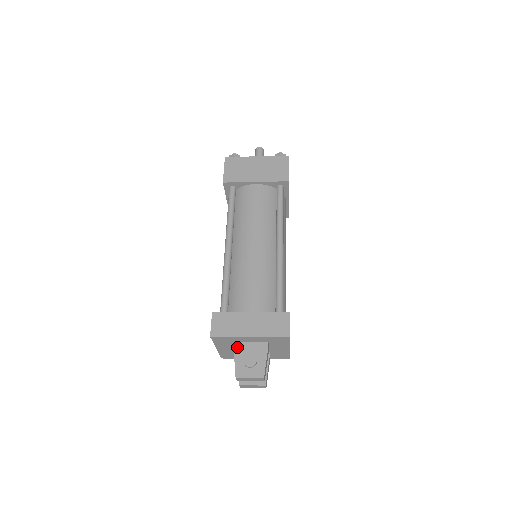
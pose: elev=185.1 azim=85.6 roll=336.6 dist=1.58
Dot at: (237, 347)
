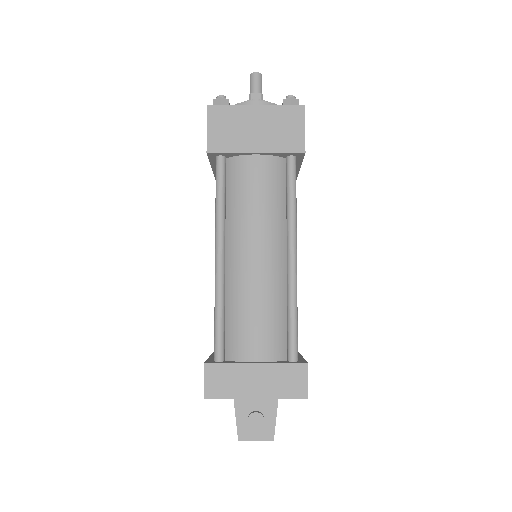
Dot at: (238, 401)
